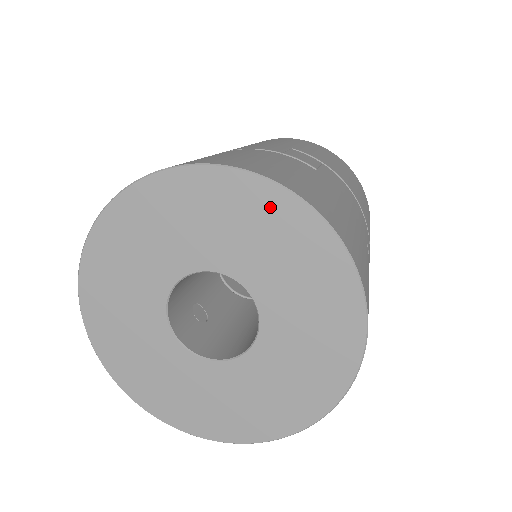
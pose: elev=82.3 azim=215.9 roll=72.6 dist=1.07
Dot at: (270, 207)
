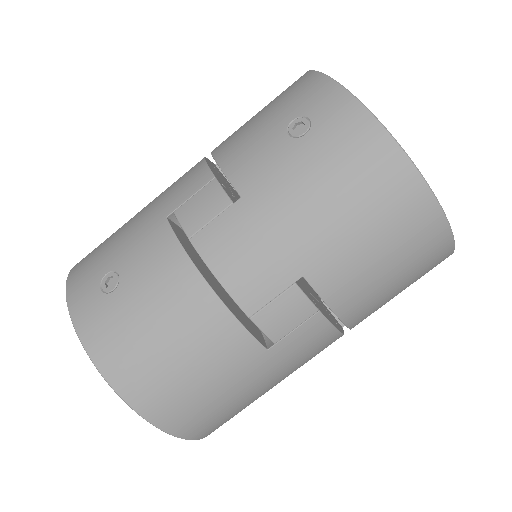
Dot at: occluded
